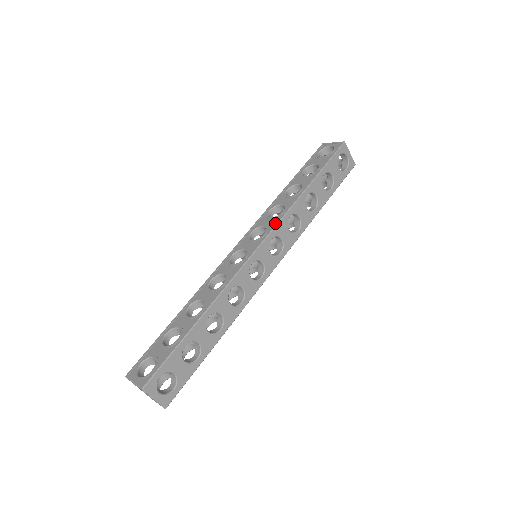
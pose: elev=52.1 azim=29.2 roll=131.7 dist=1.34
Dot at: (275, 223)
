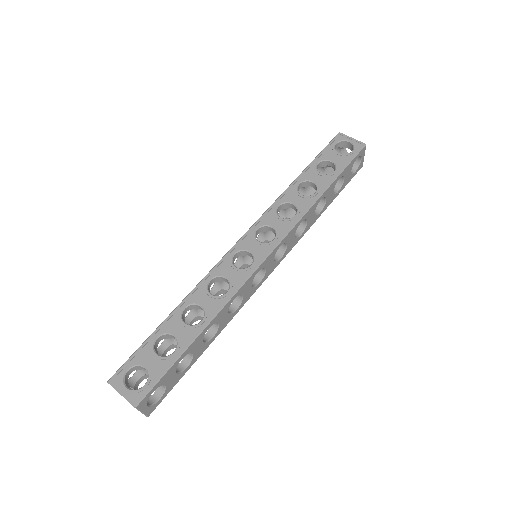
Dot at: (287, 229)
